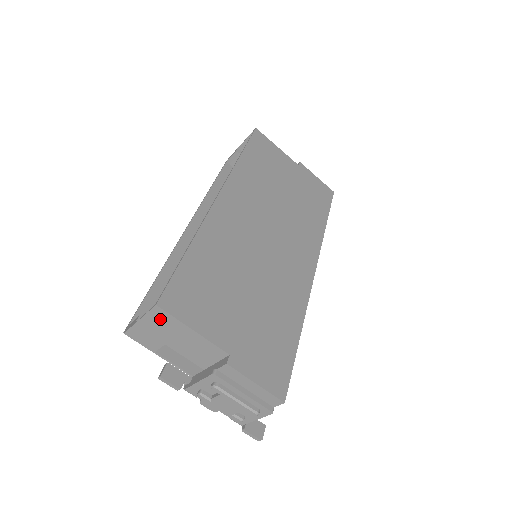
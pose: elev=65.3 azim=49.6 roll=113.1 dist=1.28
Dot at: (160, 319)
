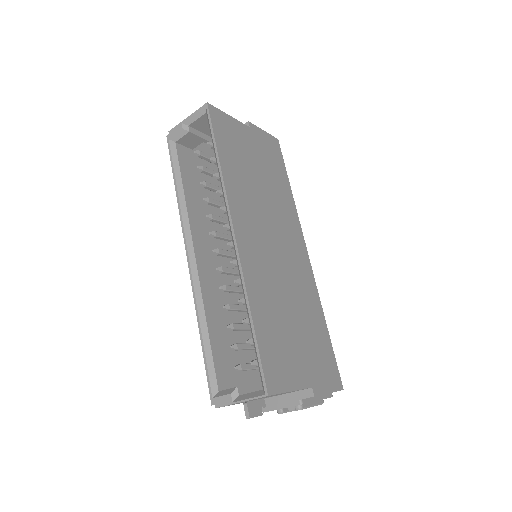
Dot at: occluded
